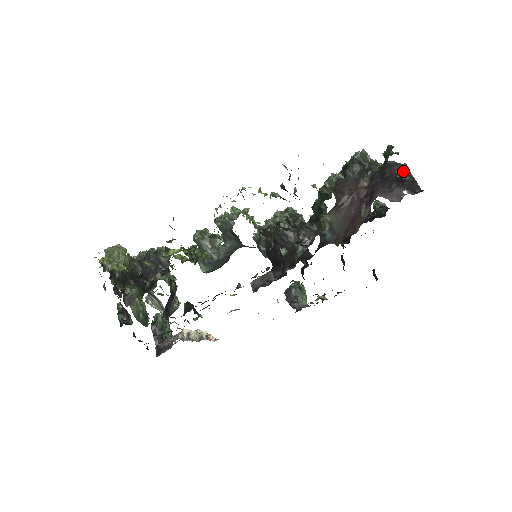
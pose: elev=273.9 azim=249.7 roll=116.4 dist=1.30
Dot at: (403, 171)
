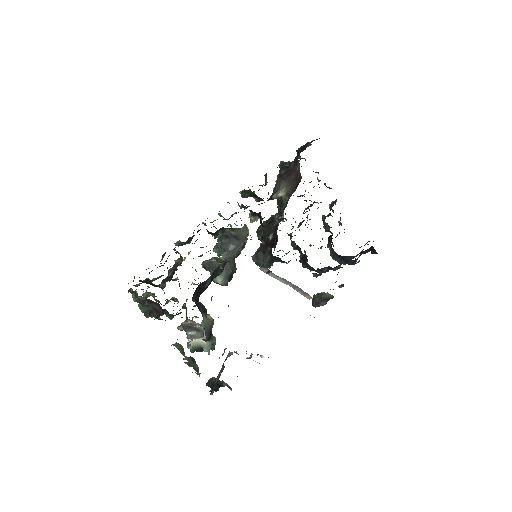
Dot at: occluded
